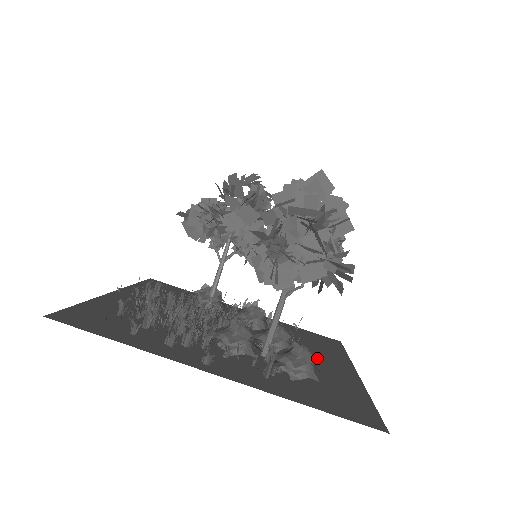
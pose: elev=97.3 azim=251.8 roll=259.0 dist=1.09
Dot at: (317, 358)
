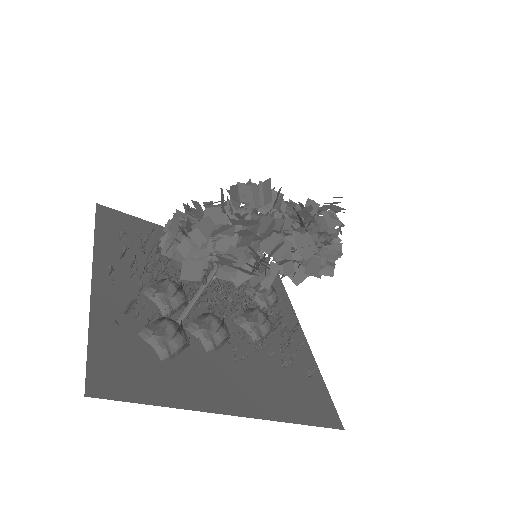
Dot at: (235, 377)
